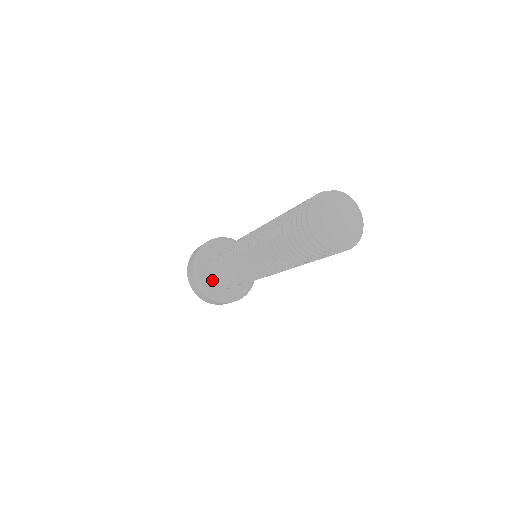
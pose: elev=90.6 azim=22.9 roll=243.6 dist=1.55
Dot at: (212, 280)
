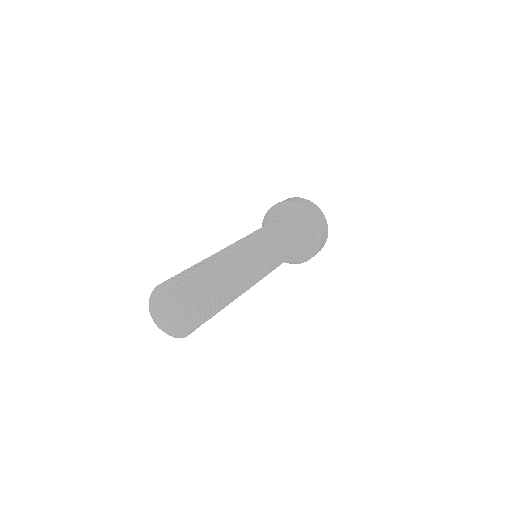
Dot at: occluded
